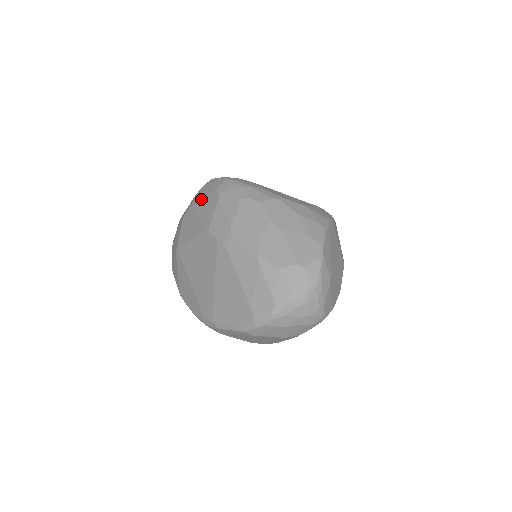
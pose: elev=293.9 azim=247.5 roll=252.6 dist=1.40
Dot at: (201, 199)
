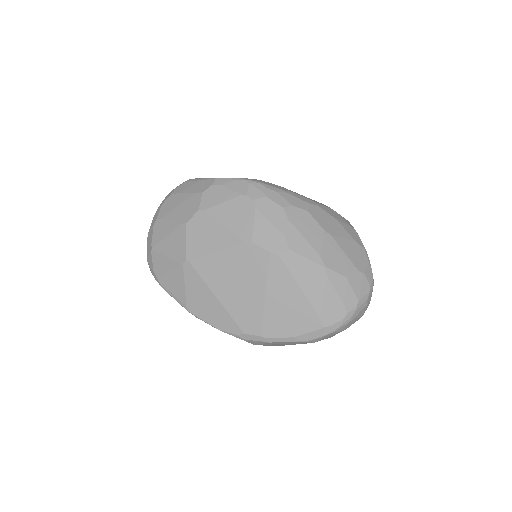
Dot at: (220, 203)
